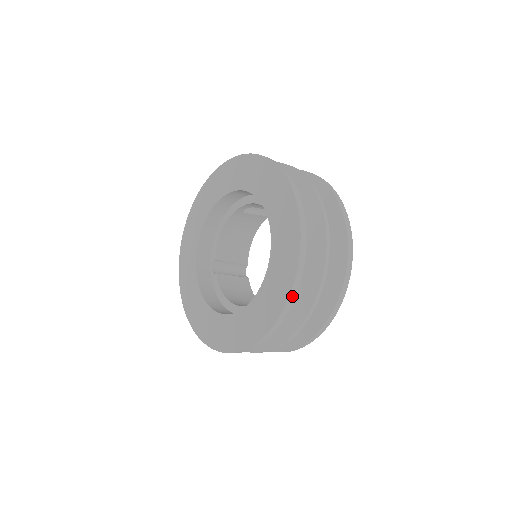
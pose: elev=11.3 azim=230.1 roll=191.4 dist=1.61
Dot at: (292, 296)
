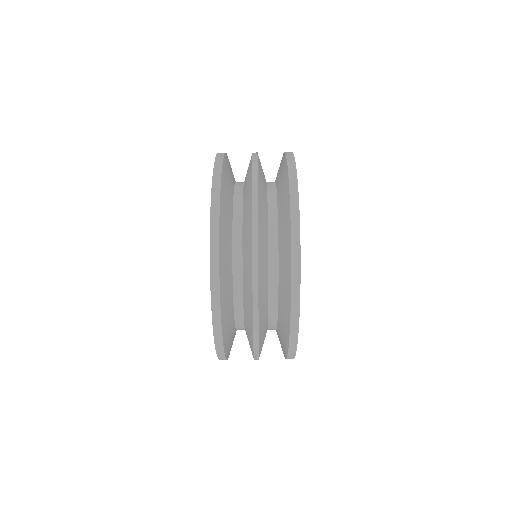
Dot at: (217, 333)
